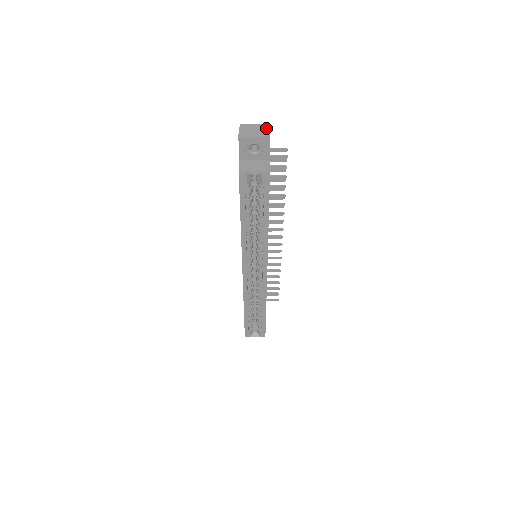
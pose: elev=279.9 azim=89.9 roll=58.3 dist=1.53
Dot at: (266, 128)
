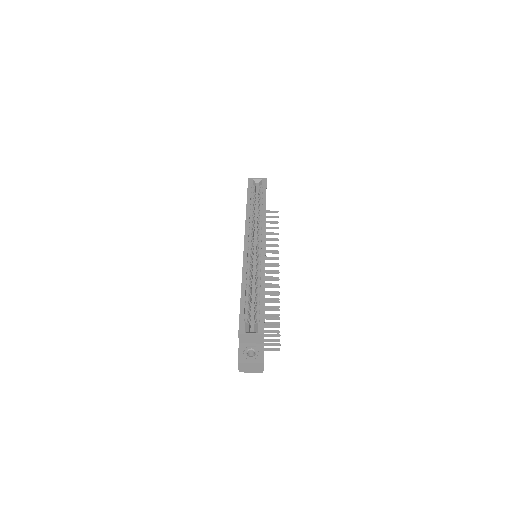
Dot at: occluded
